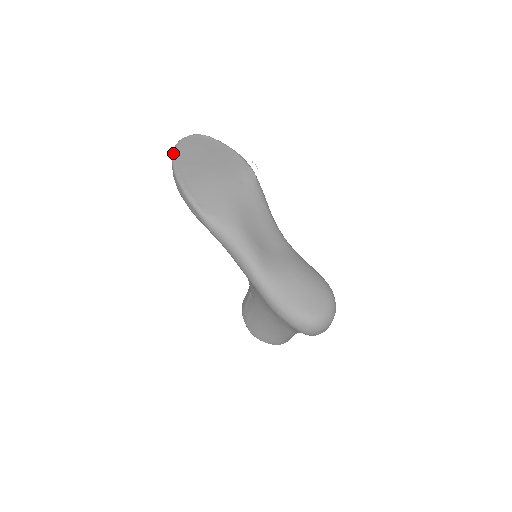
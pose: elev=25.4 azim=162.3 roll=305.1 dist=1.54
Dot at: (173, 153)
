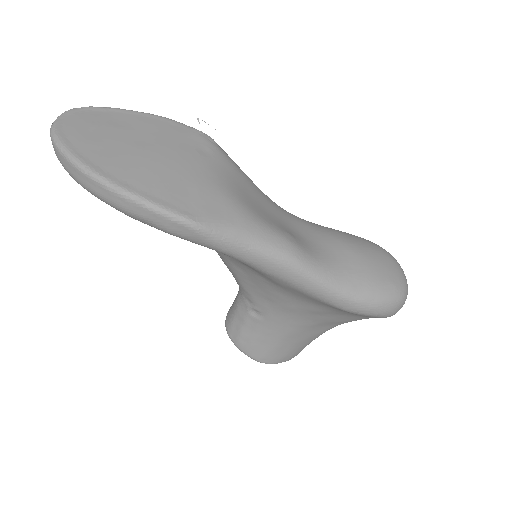
Dot at: (62, 151)
